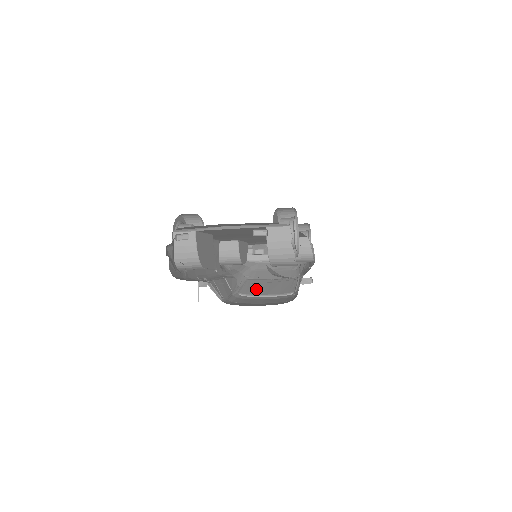
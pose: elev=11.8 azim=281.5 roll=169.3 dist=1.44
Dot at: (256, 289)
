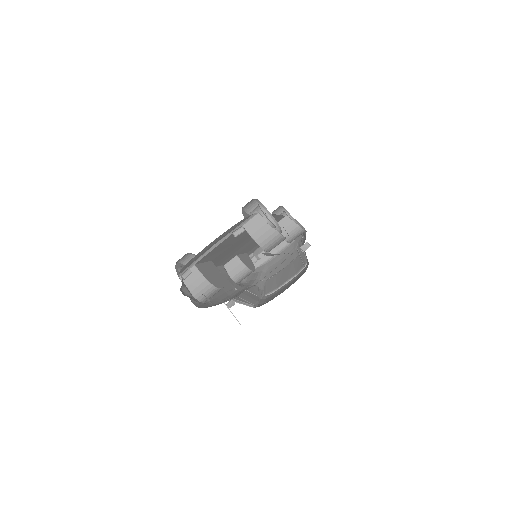
Dot at: (276, 283)
